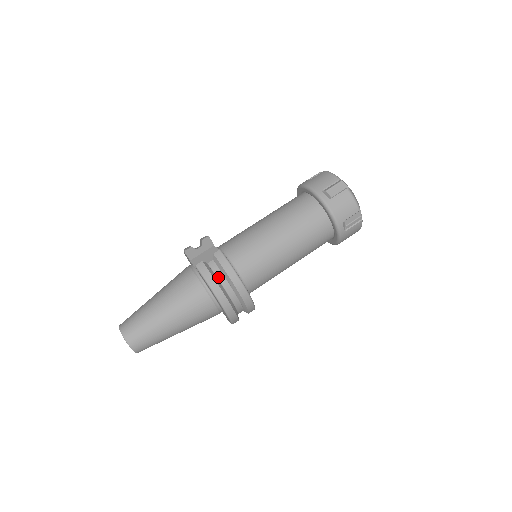
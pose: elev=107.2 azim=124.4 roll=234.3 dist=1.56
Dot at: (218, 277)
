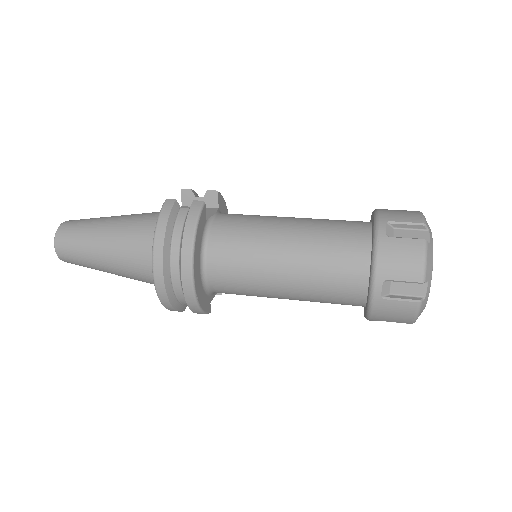
Dot at: (176, 227)
